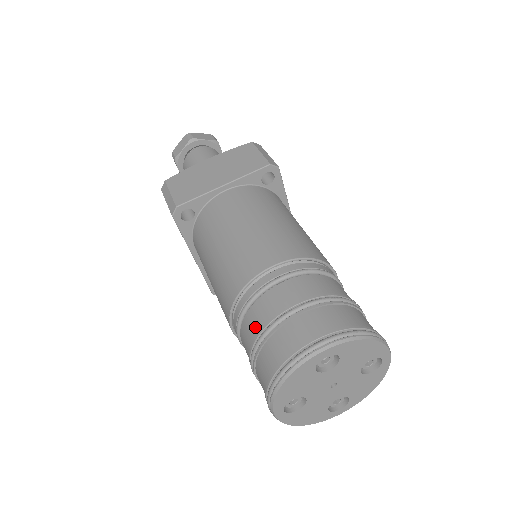
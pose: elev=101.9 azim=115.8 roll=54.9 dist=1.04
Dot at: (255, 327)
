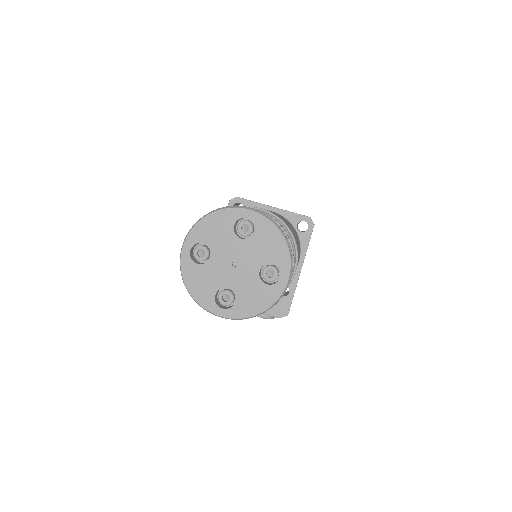
Dot at: occluded
